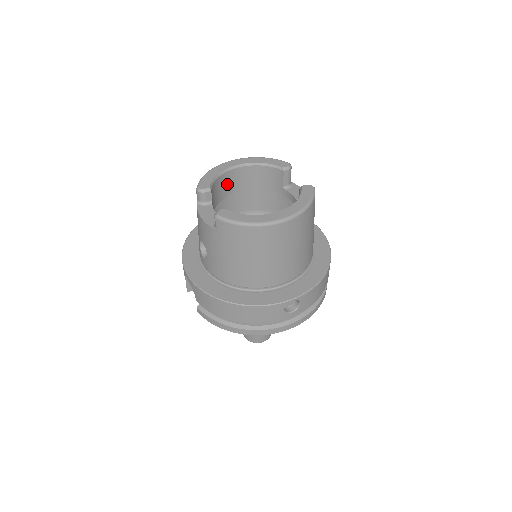
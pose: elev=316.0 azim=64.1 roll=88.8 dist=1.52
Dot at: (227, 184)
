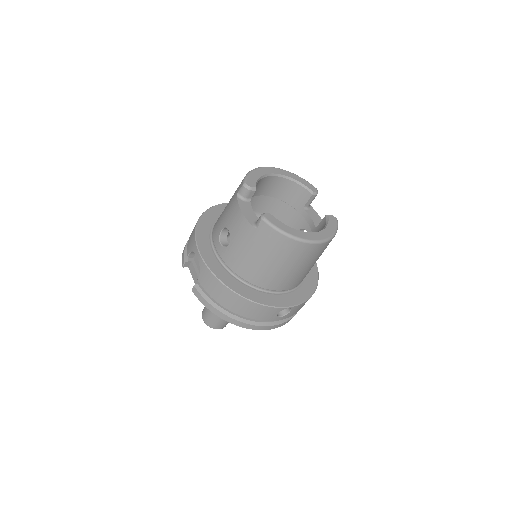
Dot at: (260, 186)
